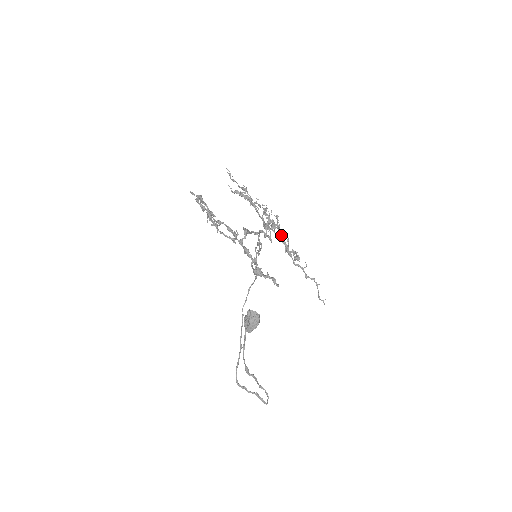
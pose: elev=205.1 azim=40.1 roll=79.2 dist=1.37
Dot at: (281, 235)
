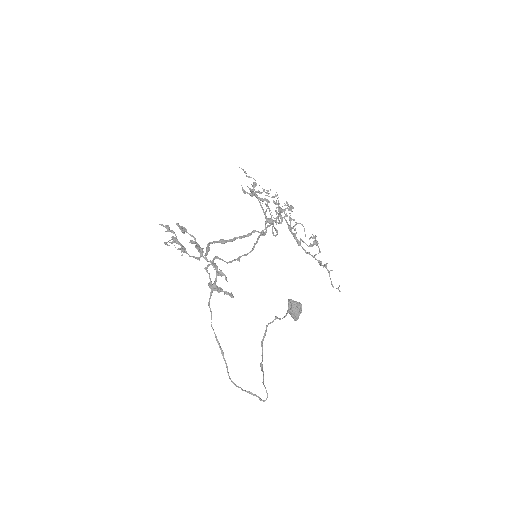
Dot at: (288, 225)
